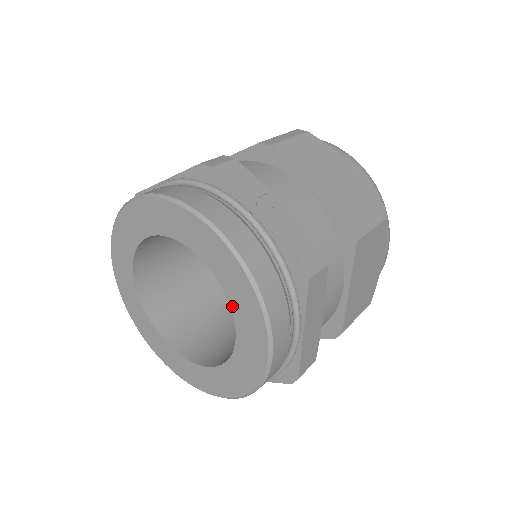
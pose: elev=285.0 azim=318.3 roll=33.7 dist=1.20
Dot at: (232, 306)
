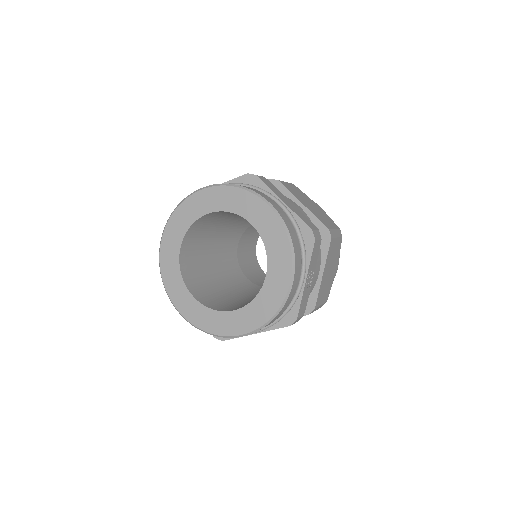
Dot at: (252, 302)
